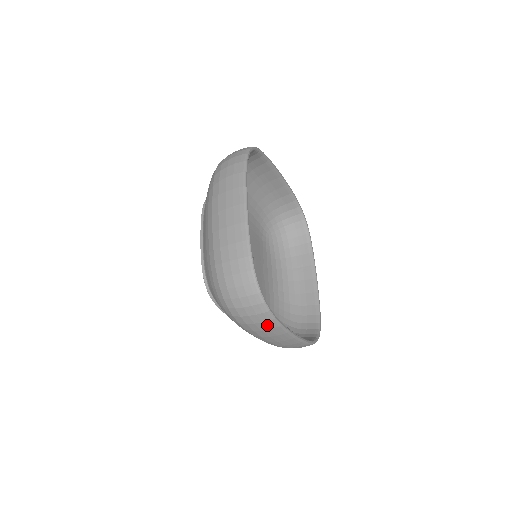
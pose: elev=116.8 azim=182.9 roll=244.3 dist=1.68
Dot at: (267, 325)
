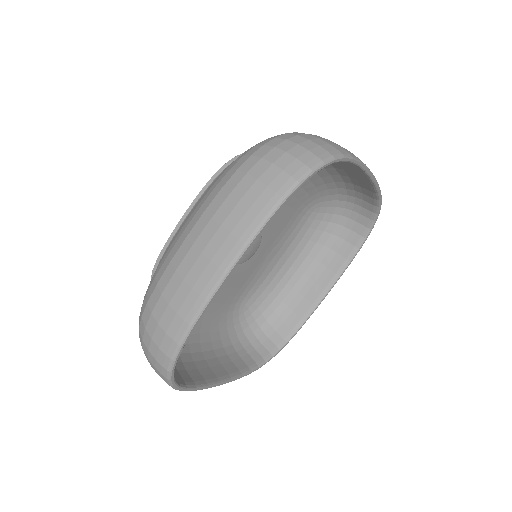
Dot at: occluded
